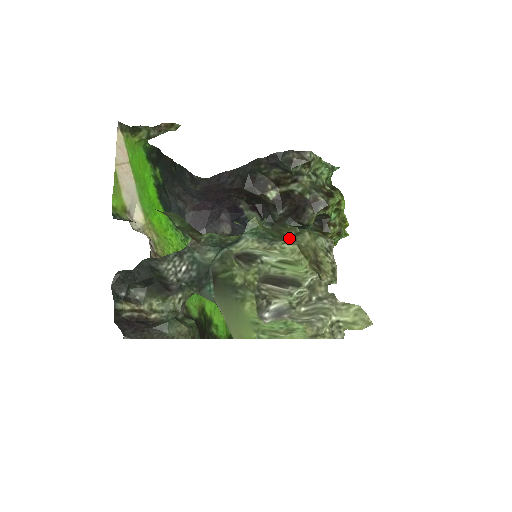
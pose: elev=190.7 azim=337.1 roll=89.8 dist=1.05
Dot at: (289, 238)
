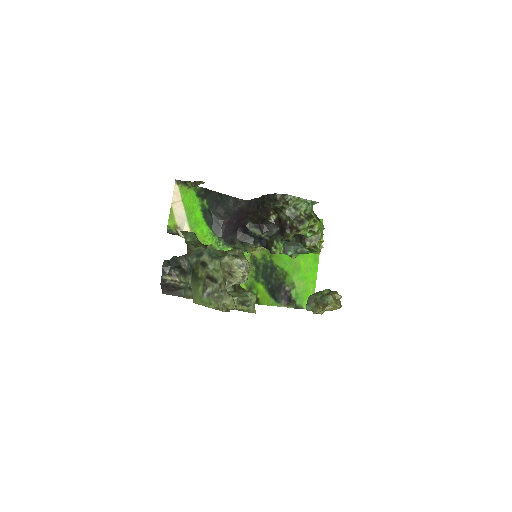
Dot at: (219, 258)
